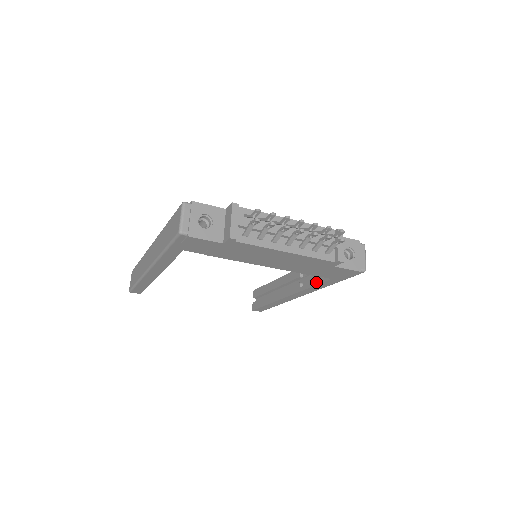
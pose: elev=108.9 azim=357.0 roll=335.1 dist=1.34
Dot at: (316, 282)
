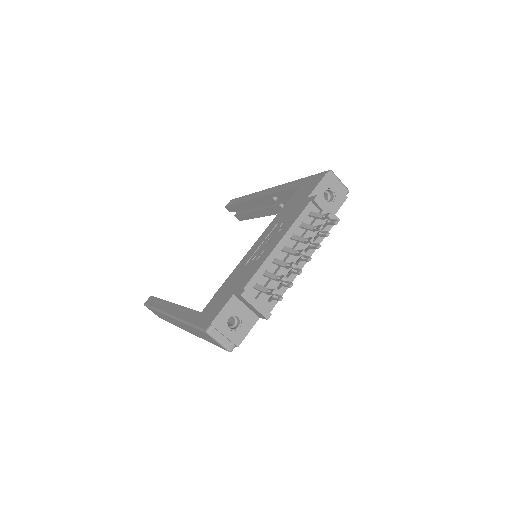
Dot at: occluded
